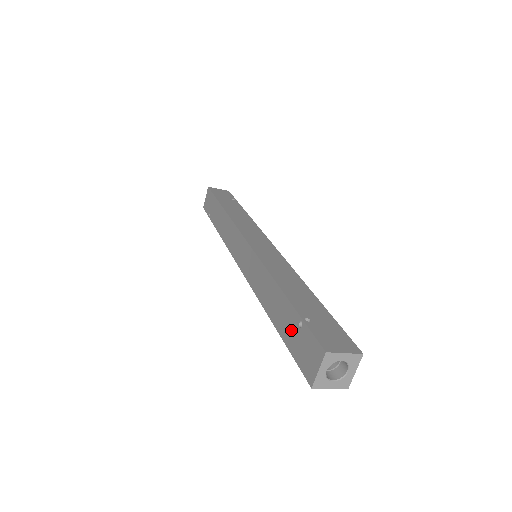
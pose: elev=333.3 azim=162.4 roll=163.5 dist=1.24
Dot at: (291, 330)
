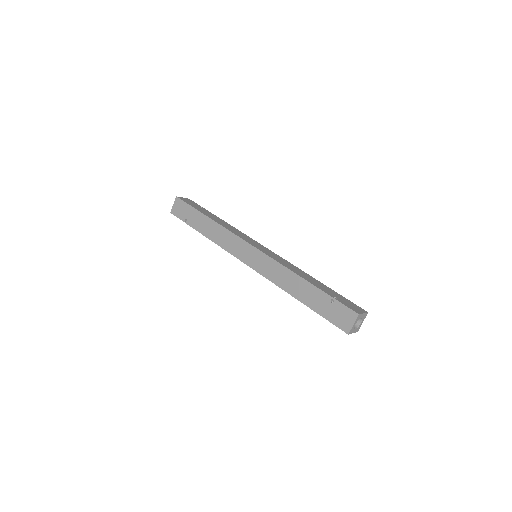
Dot at: (323, 305)
